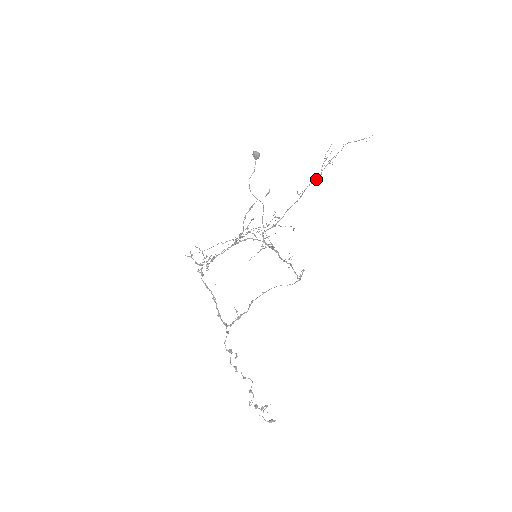
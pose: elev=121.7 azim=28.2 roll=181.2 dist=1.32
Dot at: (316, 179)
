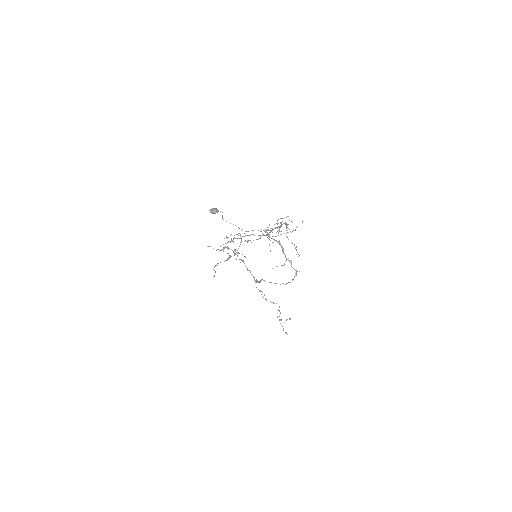
Dot at: occluded
